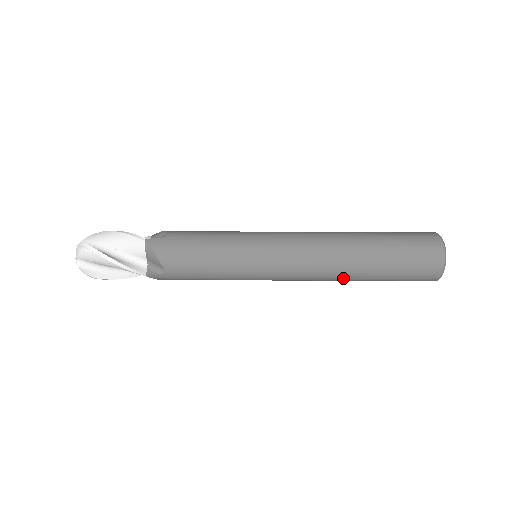
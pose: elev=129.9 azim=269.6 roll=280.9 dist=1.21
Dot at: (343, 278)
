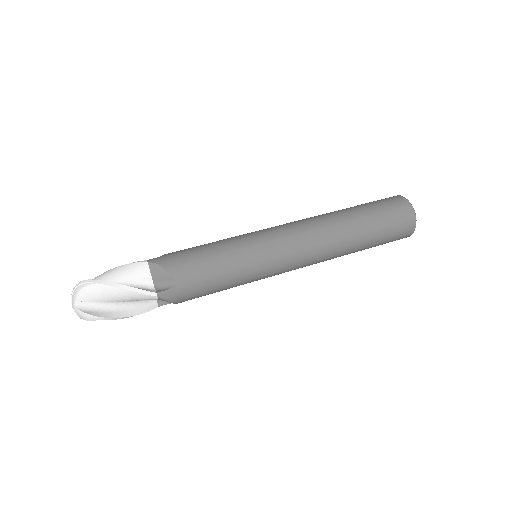
Dot at: (341, 246)
